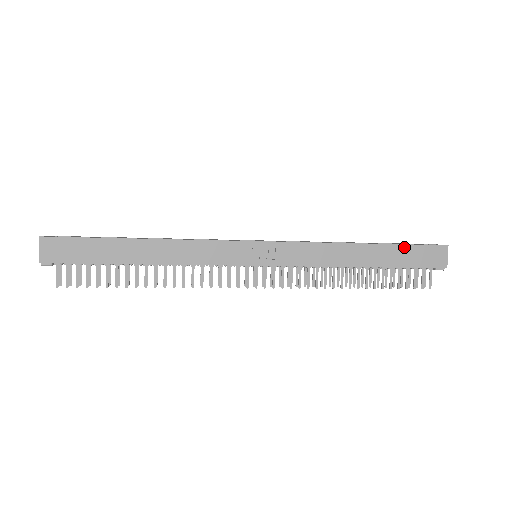
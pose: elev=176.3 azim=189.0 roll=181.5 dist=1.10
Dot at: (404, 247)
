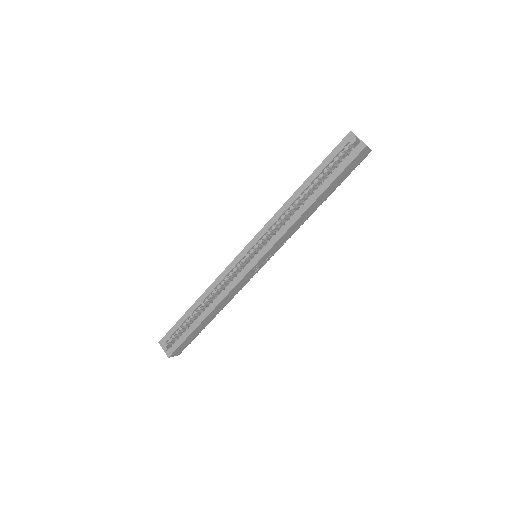
Dot at: (338, 178)
